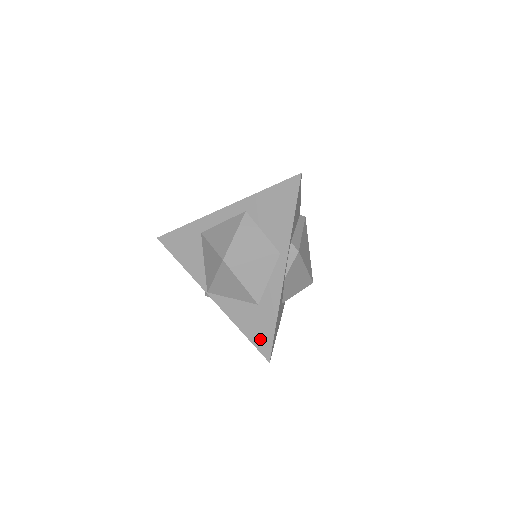
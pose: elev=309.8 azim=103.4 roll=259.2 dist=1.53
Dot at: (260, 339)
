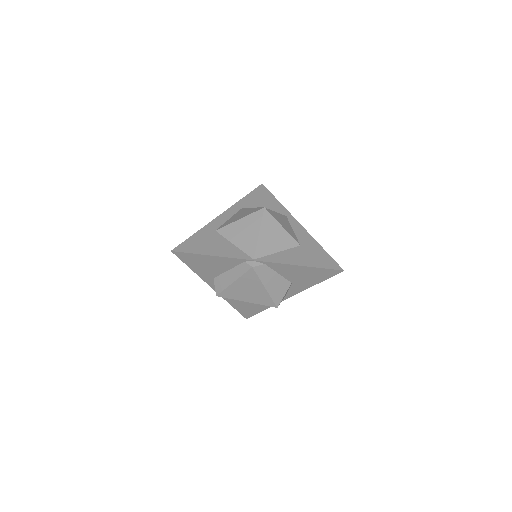
Dot at: (323, 262)
